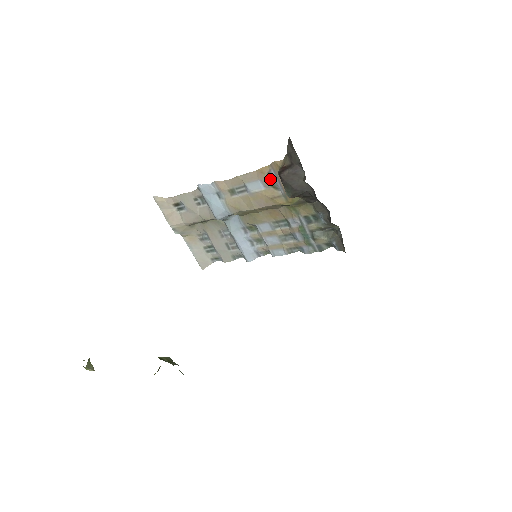
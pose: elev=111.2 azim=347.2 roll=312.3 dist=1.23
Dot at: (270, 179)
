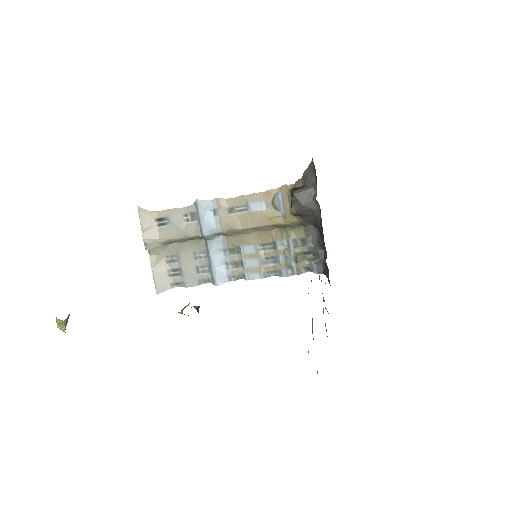
Dot at: (275, 200)
